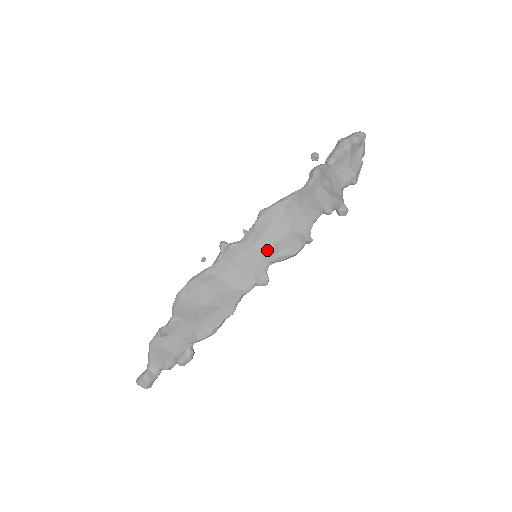
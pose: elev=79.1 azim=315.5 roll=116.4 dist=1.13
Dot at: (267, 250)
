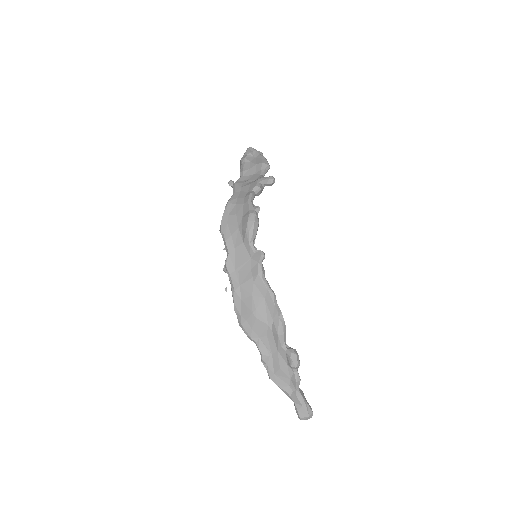
Dot at: (242, 240)
